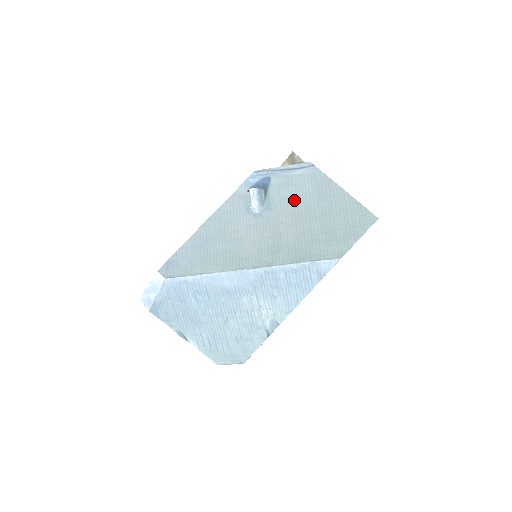
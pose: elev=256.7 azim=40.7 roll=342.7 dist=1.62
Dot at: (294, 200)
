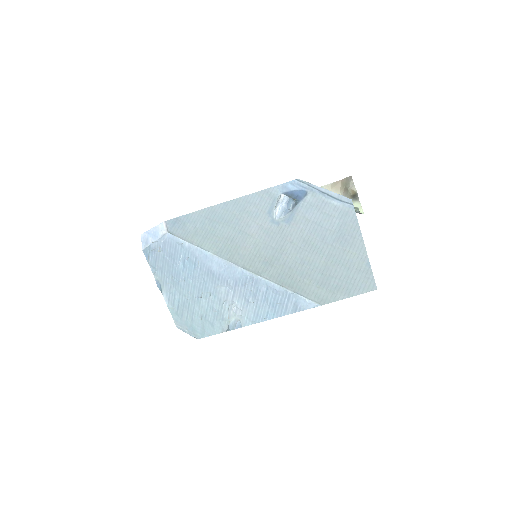
Dot at: (315, 227)
